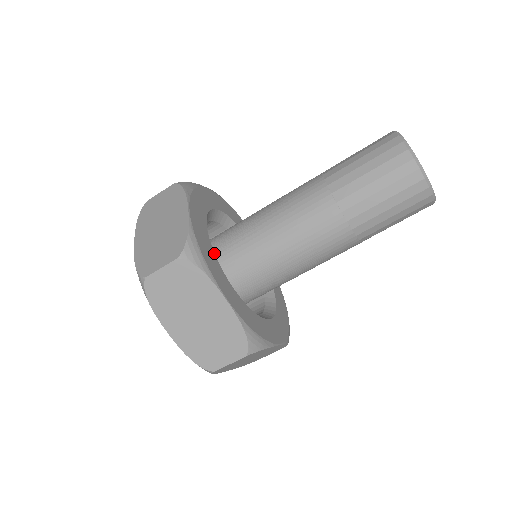
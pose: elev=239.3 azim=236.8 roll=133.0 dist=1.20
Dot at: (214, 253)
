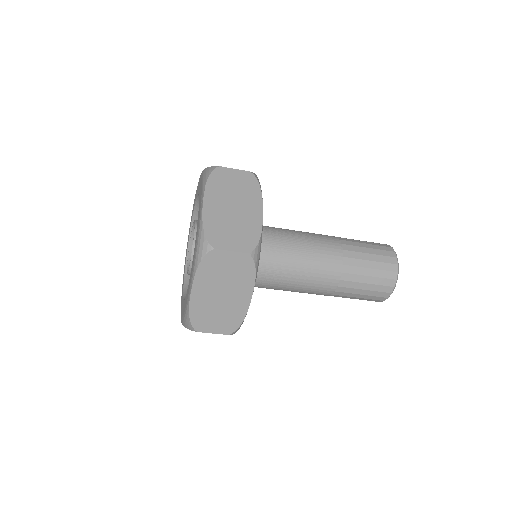
Dot at: occluded
